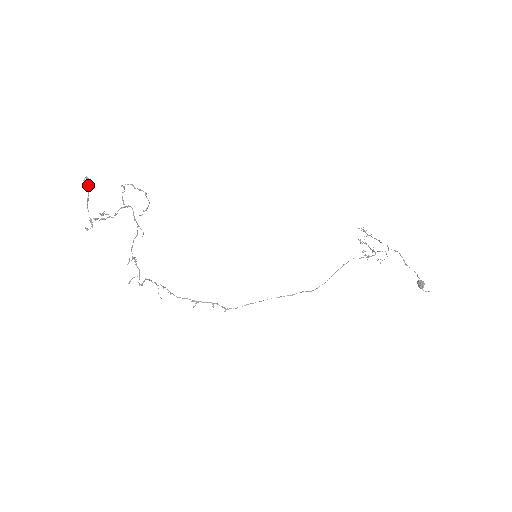
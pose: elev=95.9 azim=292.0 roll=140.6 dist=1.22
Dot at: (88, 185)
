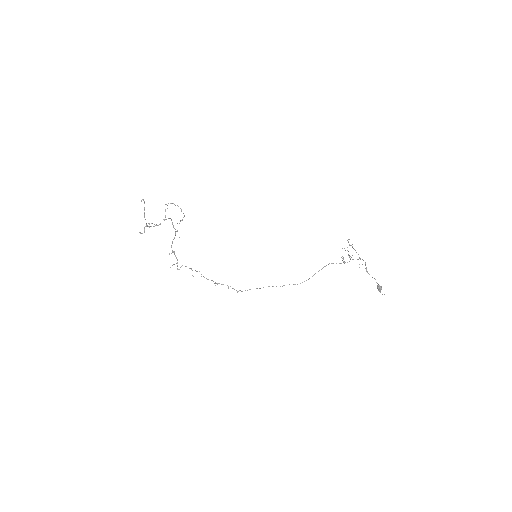
Dot at: occluded
